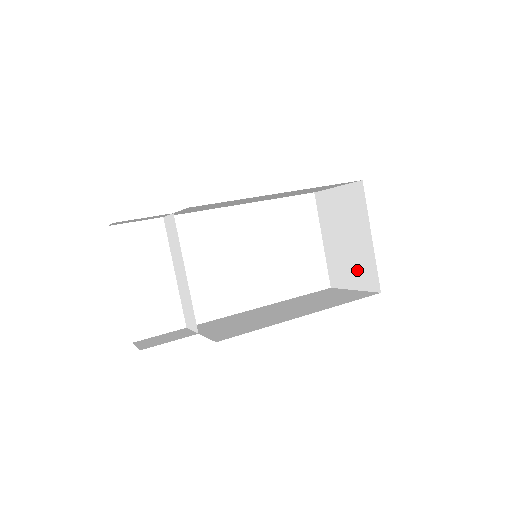
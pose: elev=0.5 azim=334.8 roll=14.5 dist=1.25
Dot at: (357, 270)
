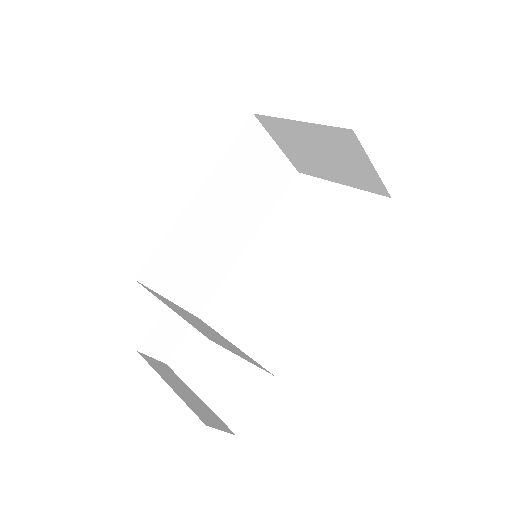
Dot at: (345, 153)
